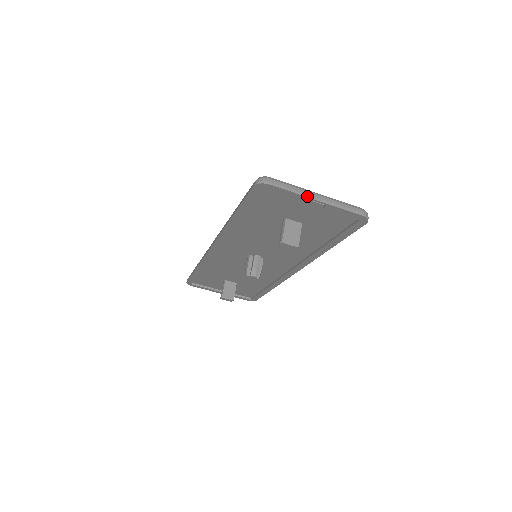
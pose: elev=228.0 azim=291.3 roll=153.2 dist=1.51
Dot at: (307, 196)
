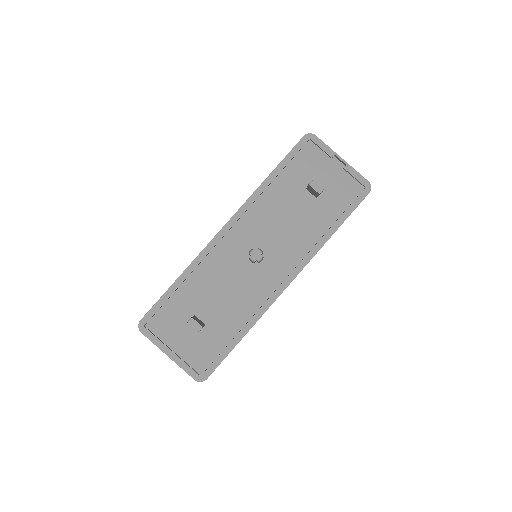
Dot at: (336, 153)
